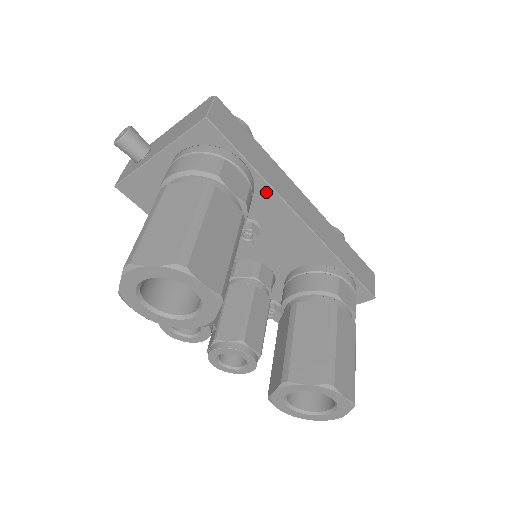
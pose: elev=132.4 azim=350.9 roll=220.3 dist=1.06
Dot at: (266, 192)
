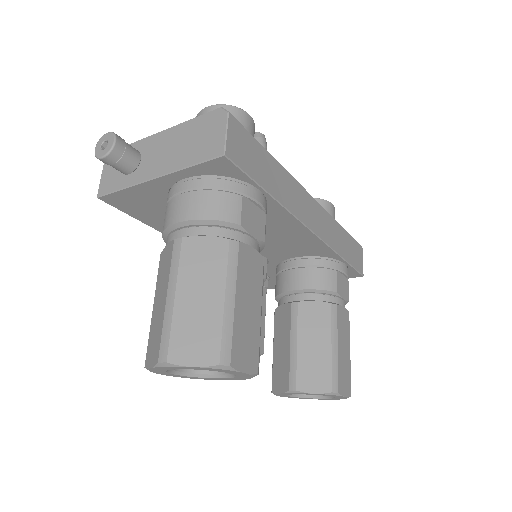
Dot at: (278, 211)
